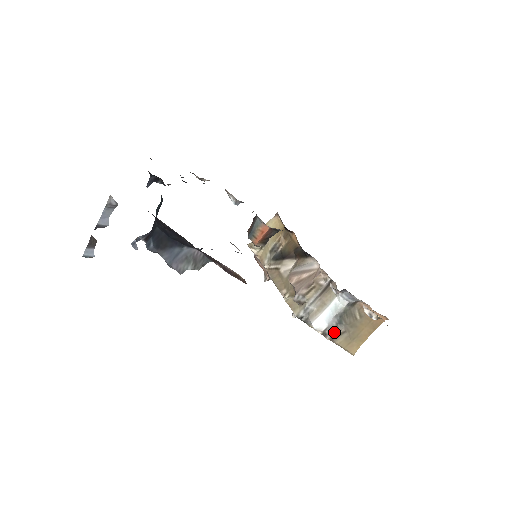
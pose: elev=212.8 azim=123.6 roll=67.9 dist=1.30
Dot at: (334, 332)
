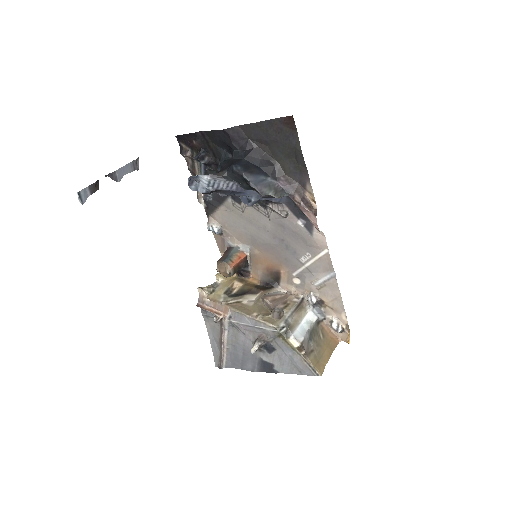
Dot at: (307, 348)
